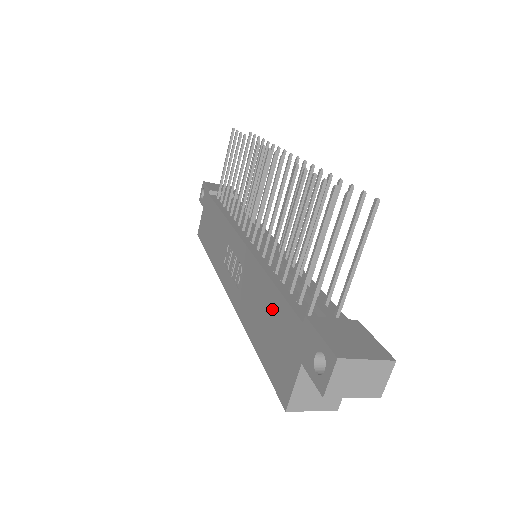
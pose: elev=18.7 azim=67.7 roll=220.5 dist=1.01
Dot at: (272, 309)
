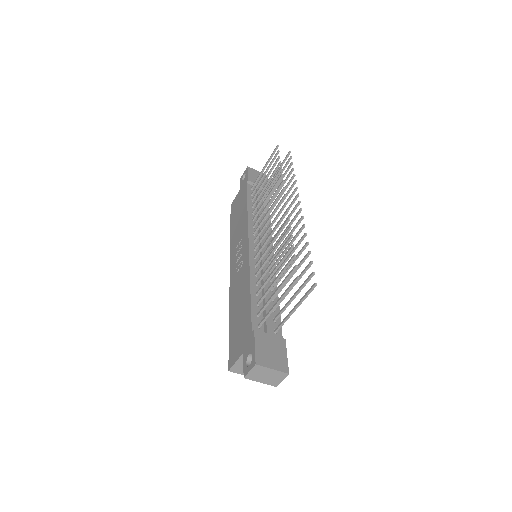
Dot at: (244, 309)
